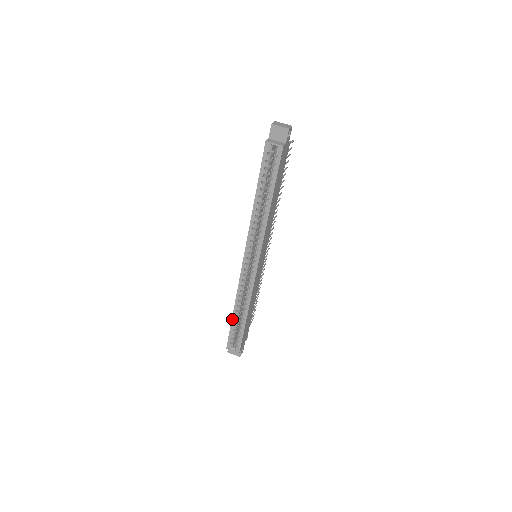
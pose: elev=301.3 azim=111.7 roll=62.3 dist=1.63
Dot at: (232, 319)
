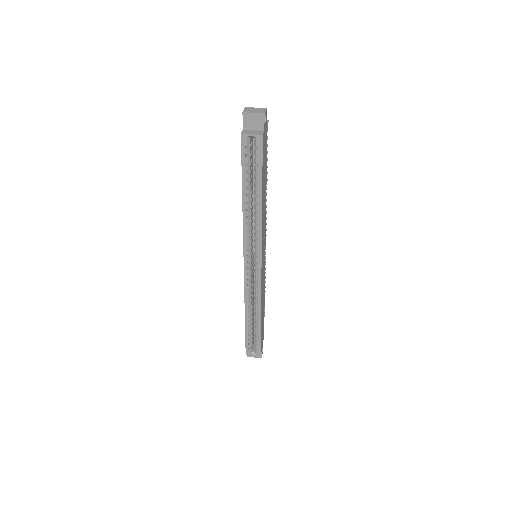
Dot at: (245, 325)
